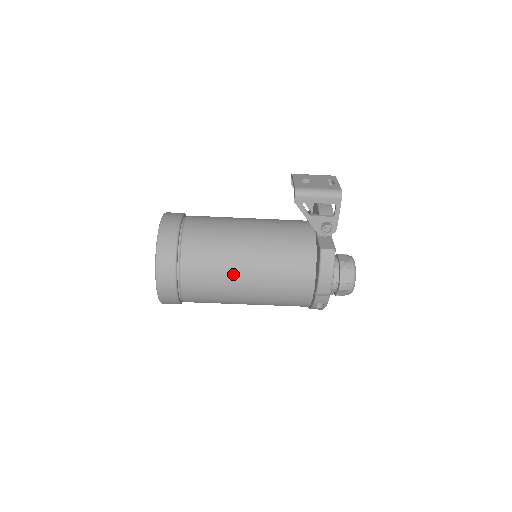
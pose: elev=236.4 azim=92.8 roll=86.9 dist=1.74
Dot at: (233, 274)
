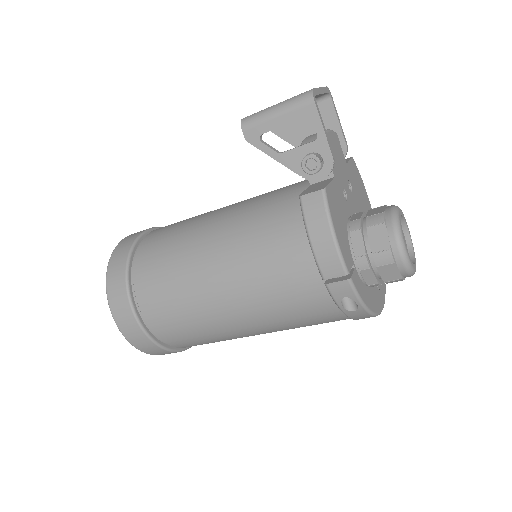
Dot at: (199, 284)
